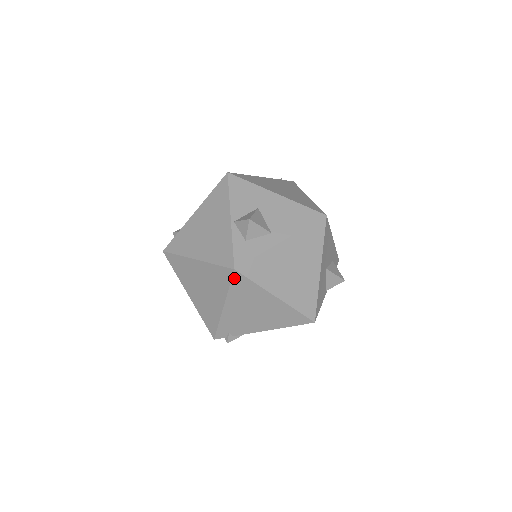
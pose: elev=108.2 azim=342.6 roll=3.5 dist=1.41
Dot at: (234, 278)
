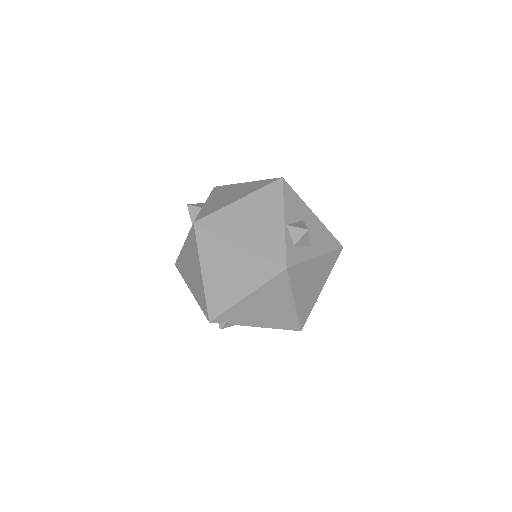
Dot at: (279, 275)
